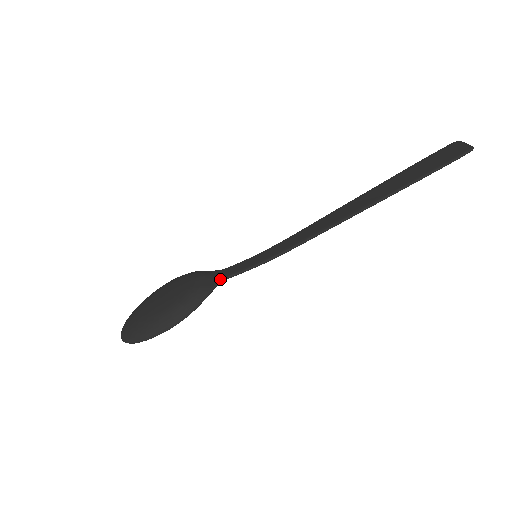
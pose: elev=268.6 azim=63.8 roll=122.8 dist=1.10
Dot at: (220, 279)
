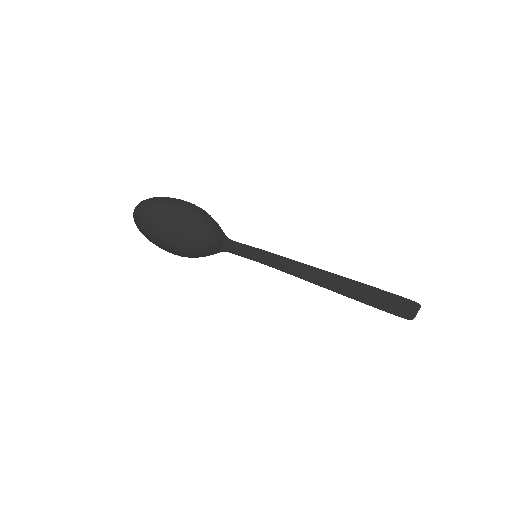
Dot at: (223, 251)
